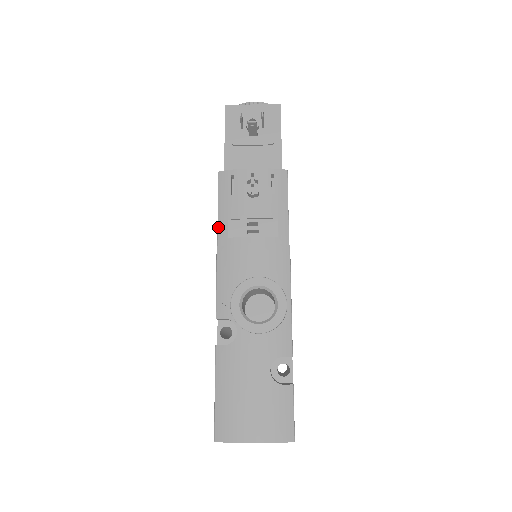
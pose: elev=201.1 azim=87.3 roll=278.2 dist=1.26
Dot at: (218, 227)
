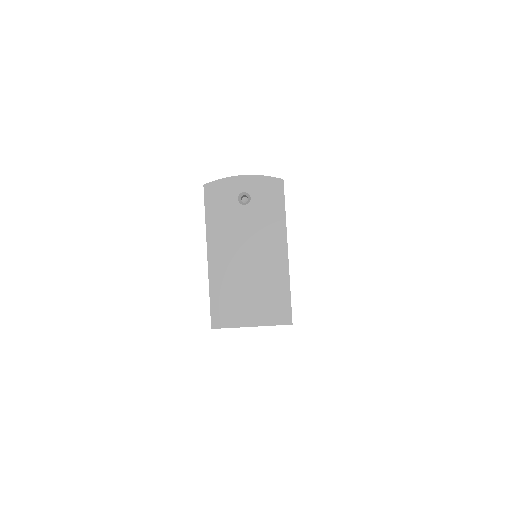
Dot at: occluded
